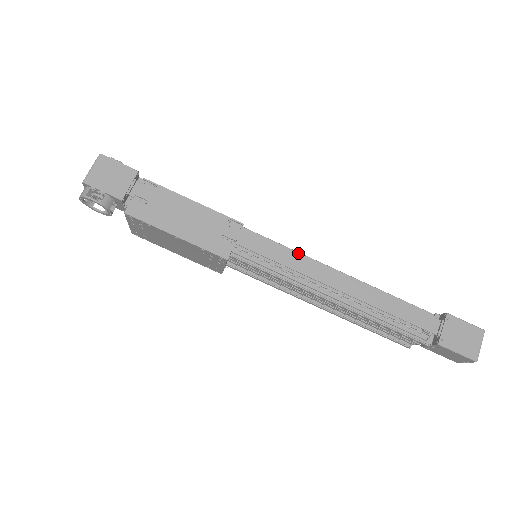
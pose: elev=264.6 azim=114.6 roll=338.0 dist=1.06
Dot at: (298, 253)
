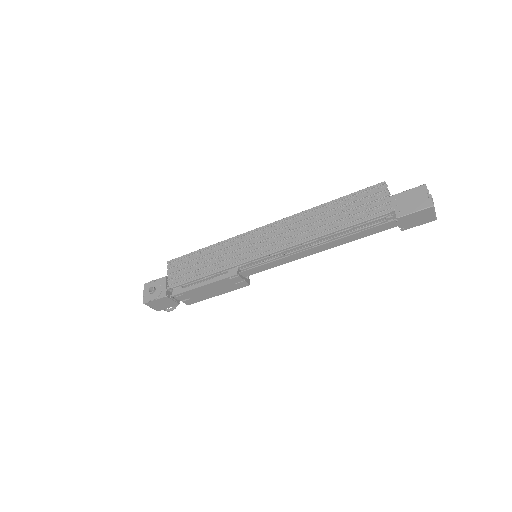
Dot at: (277, 252)
